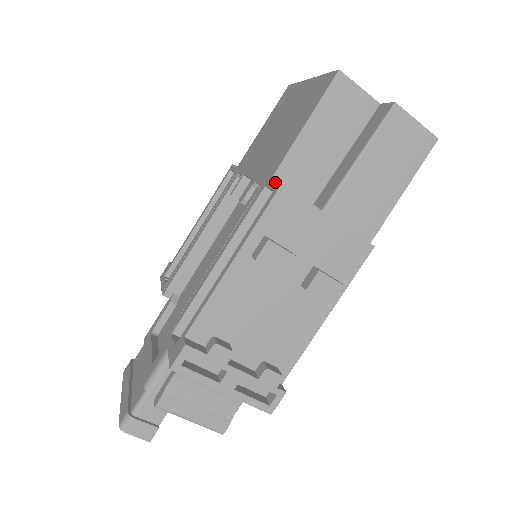
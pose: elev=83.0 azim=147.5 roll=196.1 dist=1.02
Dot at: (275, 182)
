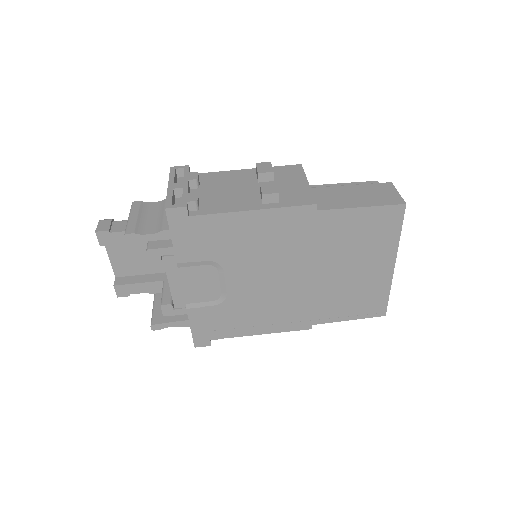
Dot at: occluded
